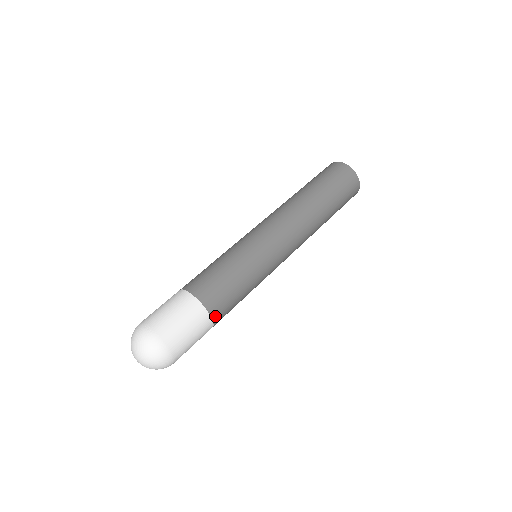
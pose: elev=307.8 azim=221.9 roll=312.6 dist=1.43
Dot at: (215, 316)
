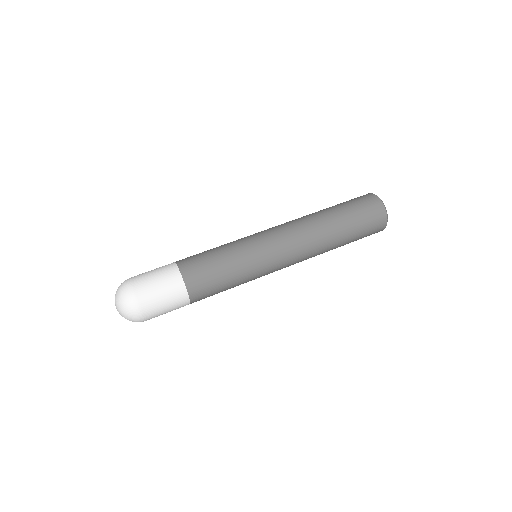
Dot at: (188, 281)
